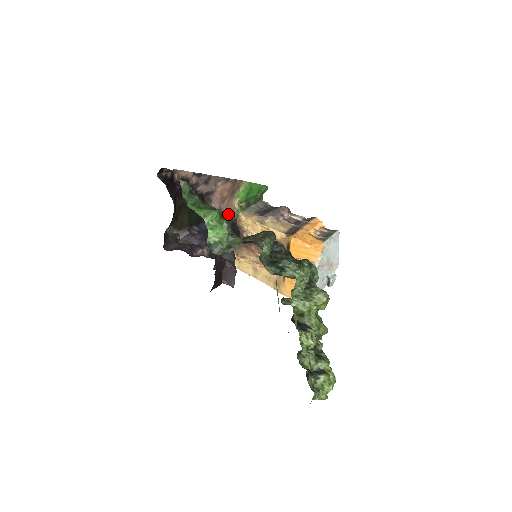
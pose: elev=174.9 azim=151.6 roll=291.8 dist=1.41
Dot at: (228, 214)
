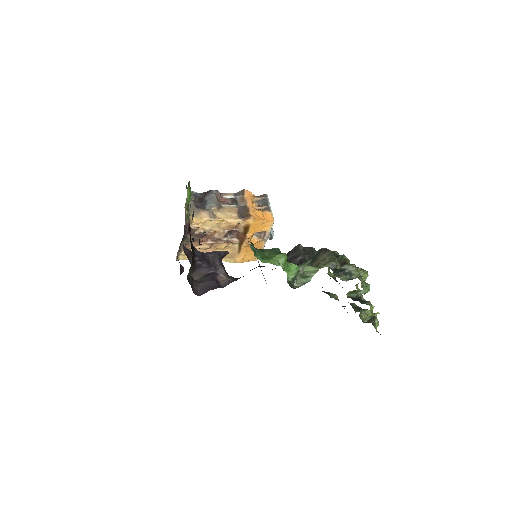
Dot at: (277, 248)
